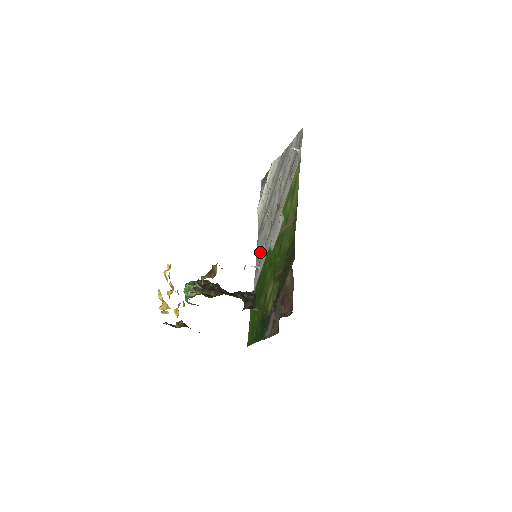
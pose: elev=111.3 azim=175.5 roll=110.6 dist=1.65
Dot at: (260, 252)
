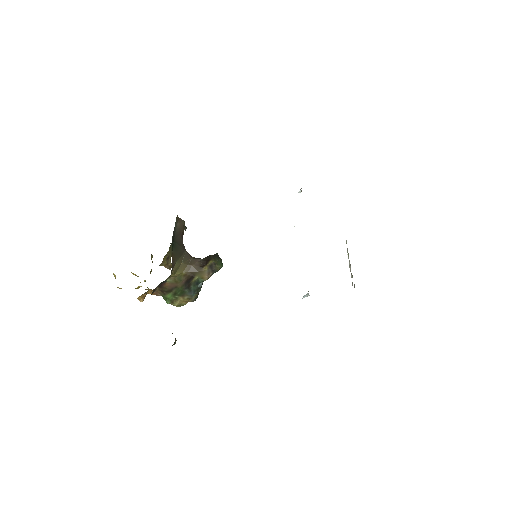
Dot at: occluded
